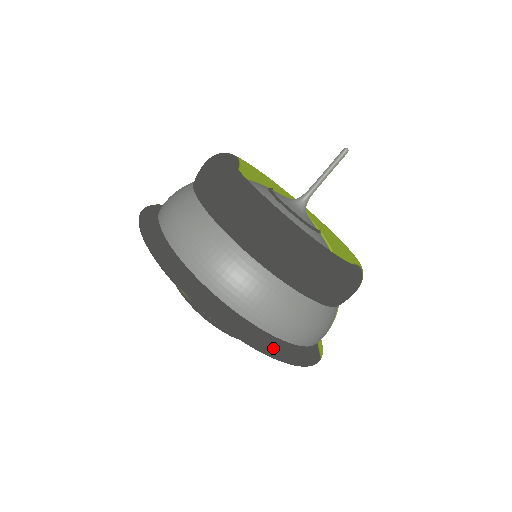
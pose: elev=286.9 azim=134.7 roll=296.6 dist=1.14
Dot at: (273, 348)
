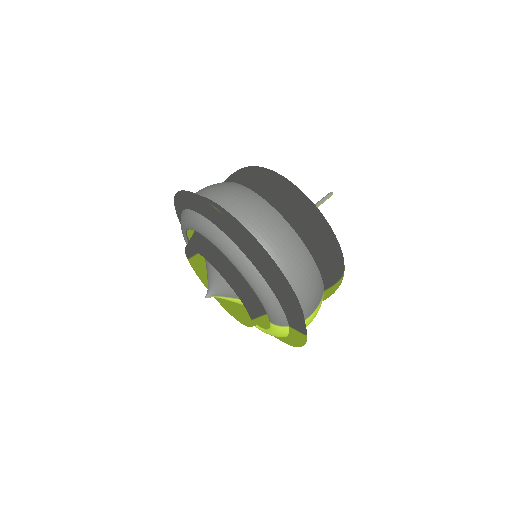
Dot at: (278, 272)
